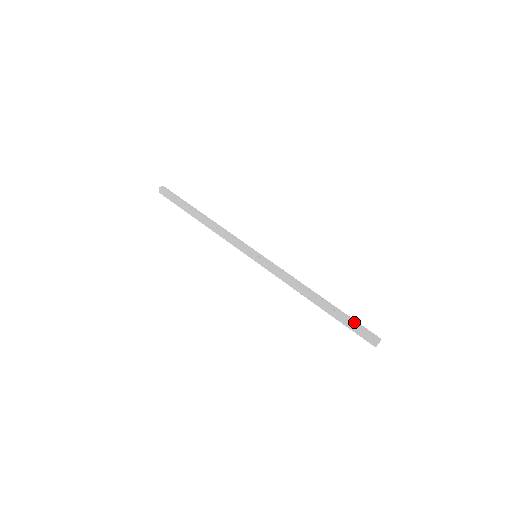
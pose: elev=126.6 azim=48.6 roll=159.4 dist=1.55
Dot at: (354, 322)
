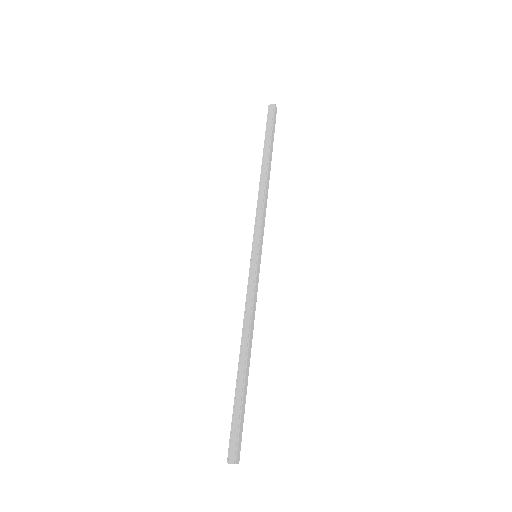
Dot at: (236, 418)
